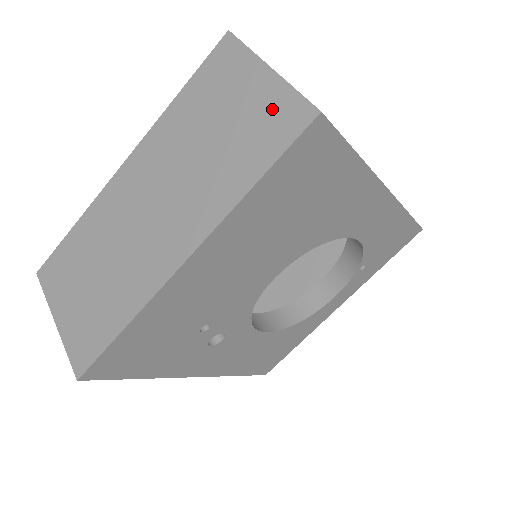
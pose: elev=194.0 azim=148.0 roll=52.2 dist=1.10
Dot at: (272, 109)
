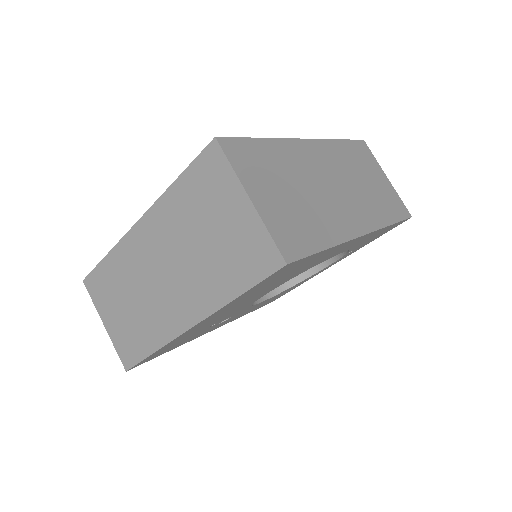
Dot at: (251, 241)
